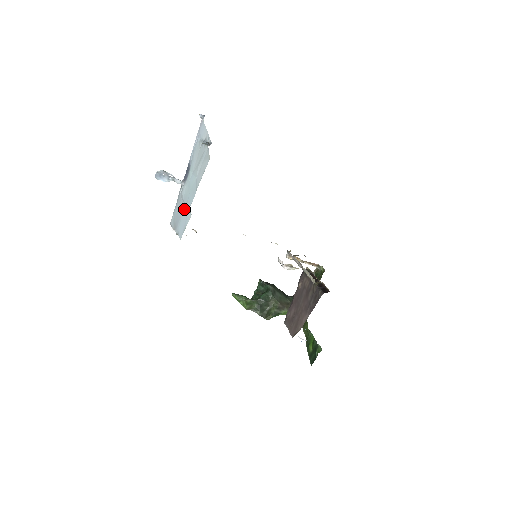
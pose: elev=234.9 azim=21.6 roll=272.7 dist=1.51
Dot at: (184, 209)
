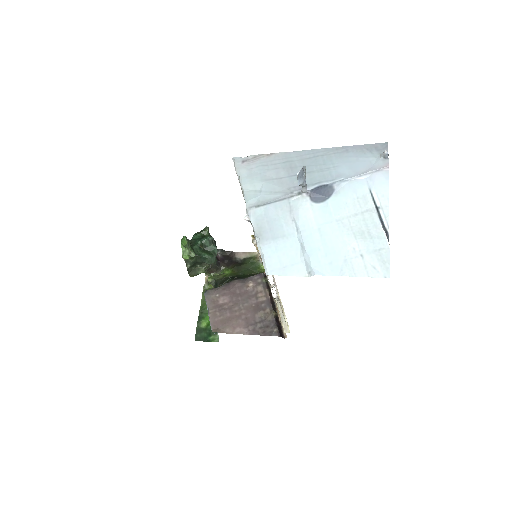
Dot at: (294, 241)
